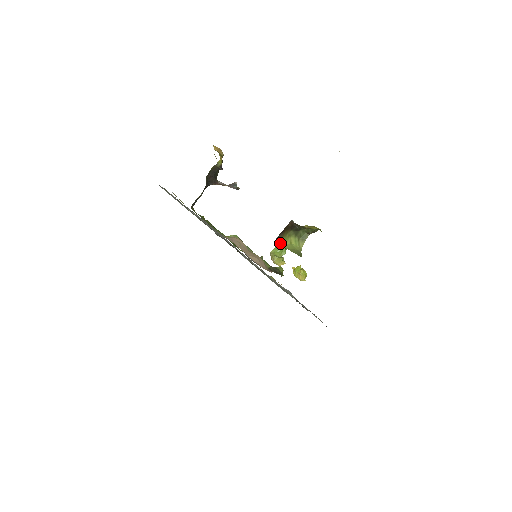
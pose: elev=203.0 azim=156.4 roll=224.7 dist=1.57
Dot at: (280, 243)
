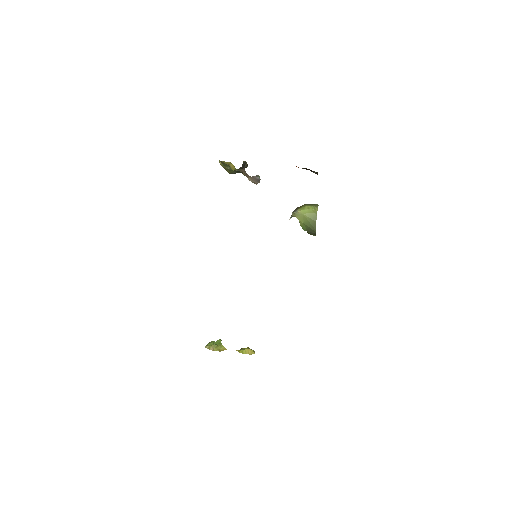
Dot at: (299, 211)
